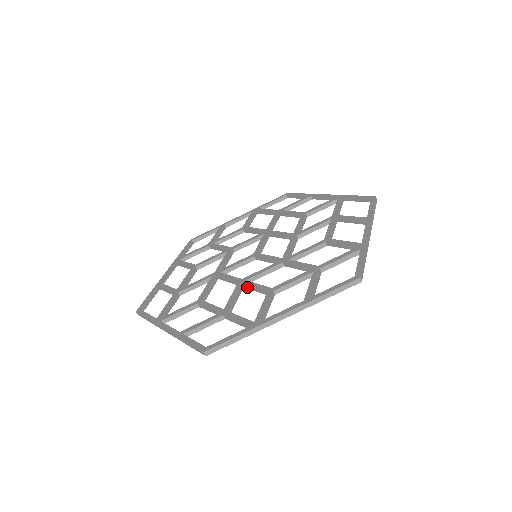
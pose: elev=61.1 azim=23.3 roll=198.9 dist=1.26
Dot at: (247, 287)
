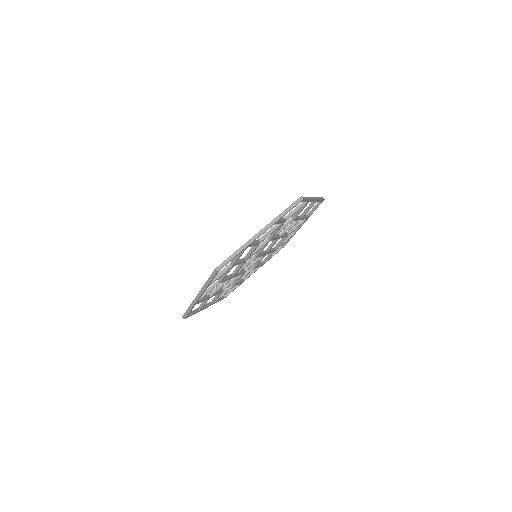
Dot at: (247, 257)
